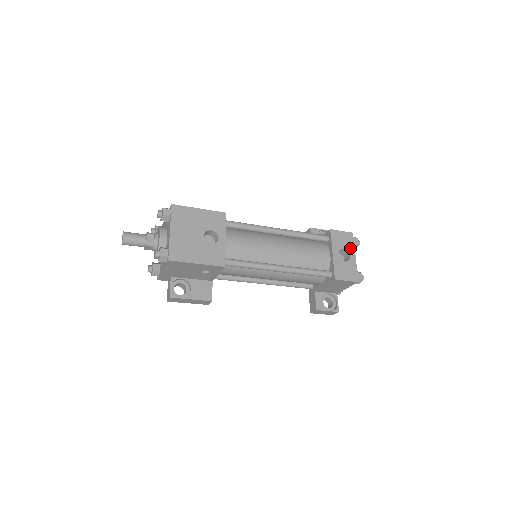
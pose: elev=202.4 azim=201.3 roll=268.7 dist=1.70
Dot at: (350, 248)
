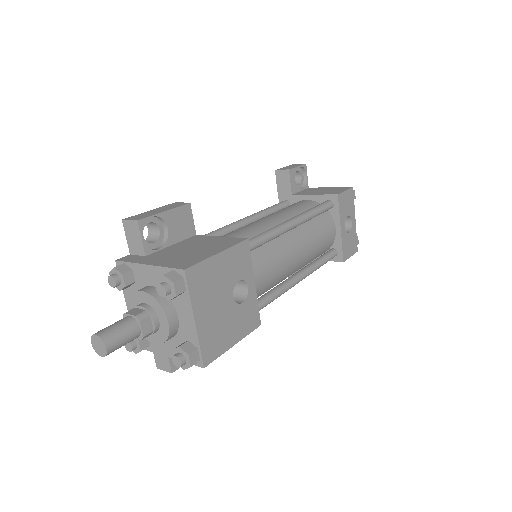
Dot at: (352, 211)
